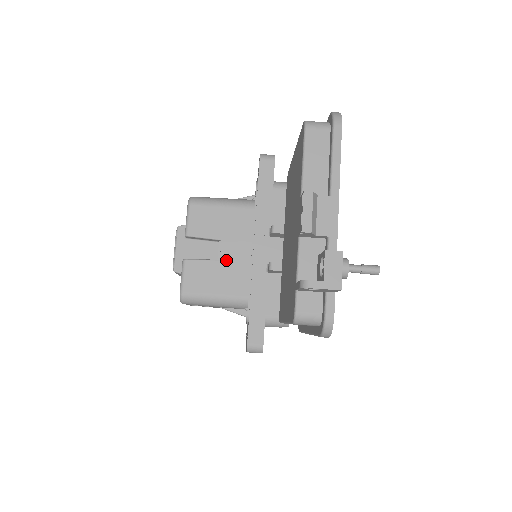
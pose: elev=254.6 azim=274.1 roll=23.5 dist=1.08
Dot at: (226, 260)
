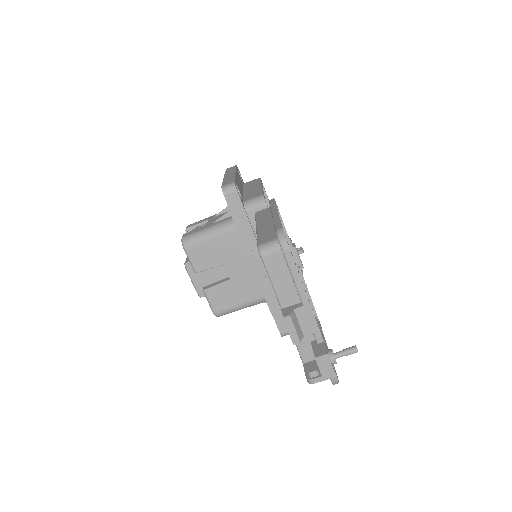
Dot at: (235, 278)
